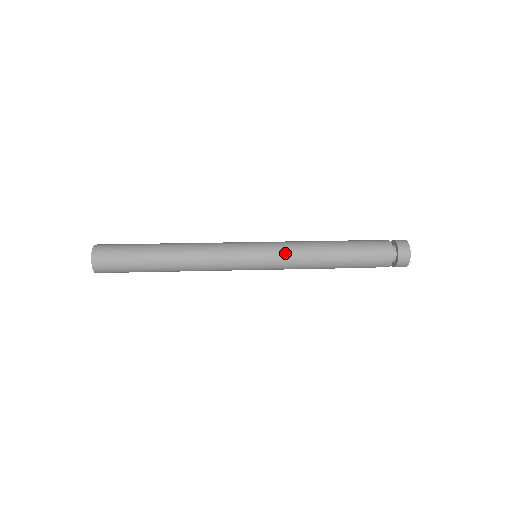
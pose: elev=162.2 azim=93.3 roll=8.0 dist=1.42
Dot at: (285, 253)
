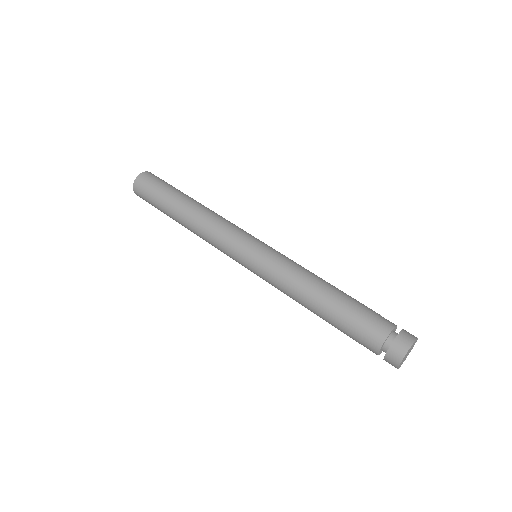
Dot at: (278, 263)
